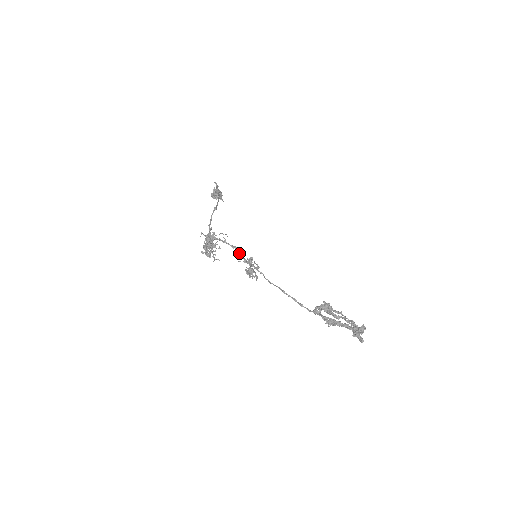
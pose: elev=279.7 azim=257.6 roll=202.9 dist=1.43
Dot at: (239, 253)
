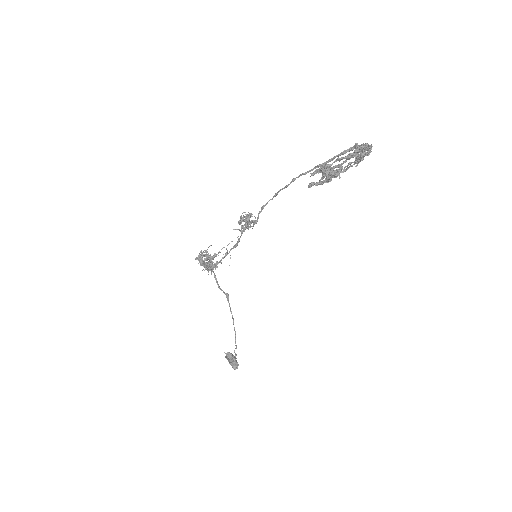
Dot at: (238, 241)
